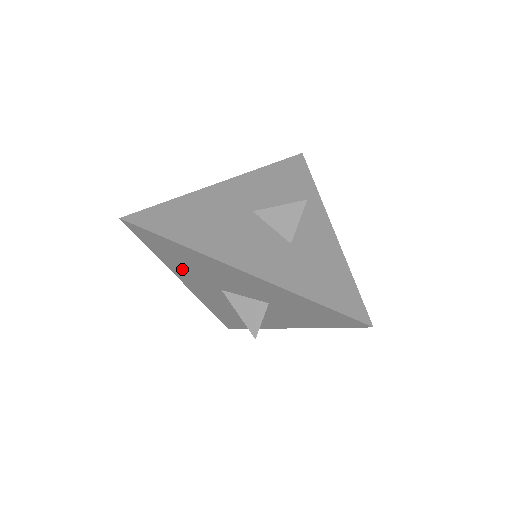
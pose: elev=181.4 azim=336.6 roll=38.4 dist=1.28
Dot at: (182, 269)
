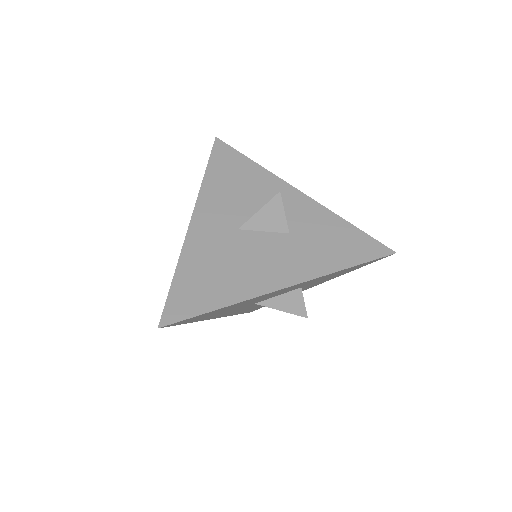
Dot at: (216, 315)
